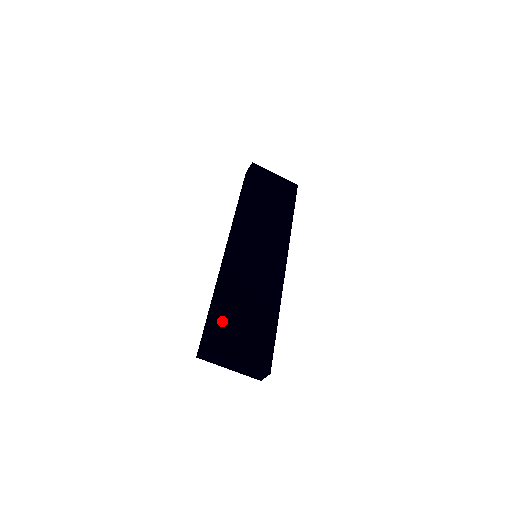
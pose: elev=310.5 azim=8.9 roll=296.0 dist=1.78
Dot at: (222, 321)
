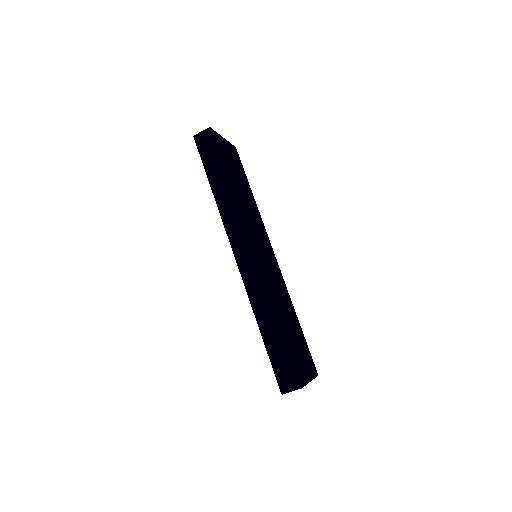
Dot at: (292, 350)
